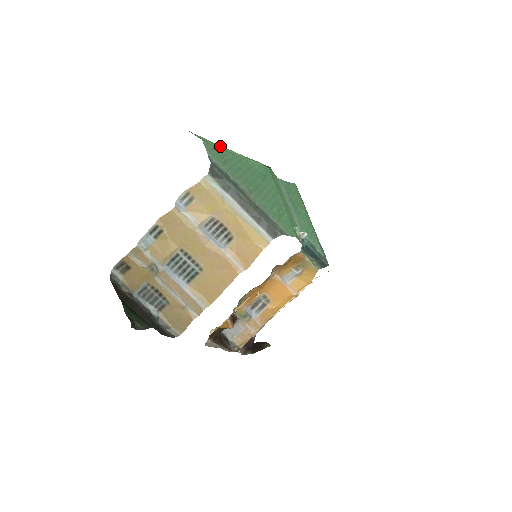
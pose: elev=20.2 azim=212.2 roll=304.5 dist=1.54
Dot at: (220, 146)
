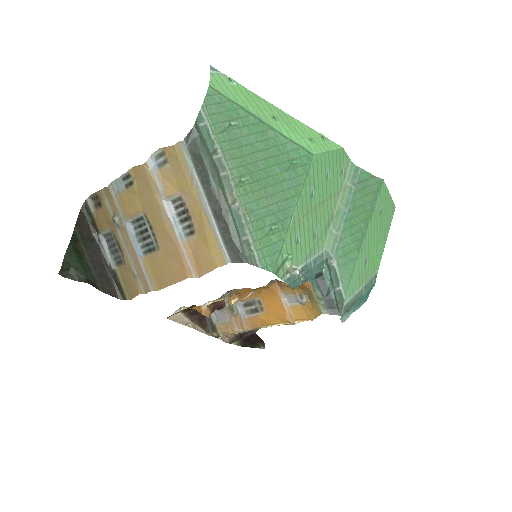
Dot at: (251, 99)
